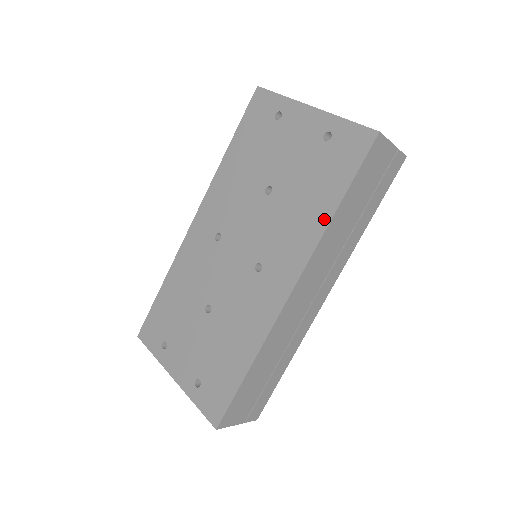
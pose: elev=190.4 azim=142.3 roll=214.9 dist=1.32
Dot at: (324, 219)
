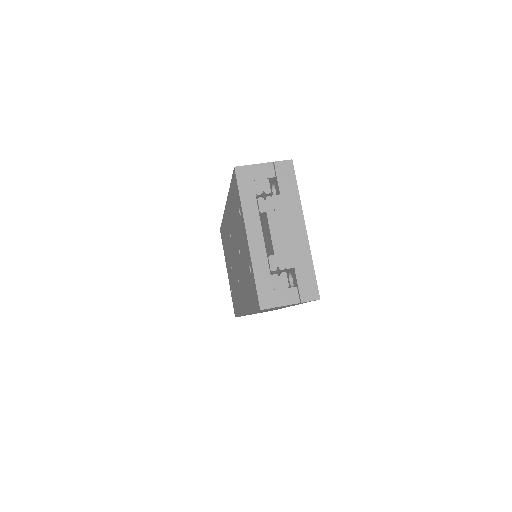
Dot at: (249, 308)
